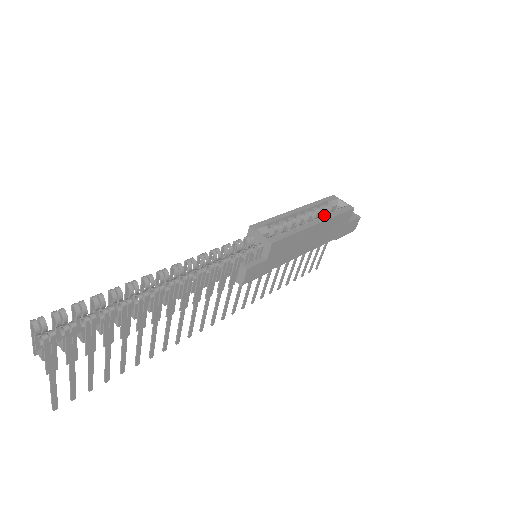
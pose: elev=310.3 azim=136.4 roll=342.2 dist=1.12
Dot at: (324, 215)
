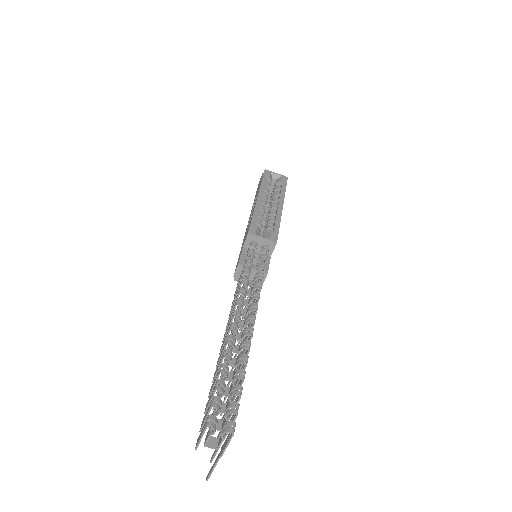
Dot at: (276, 194)
